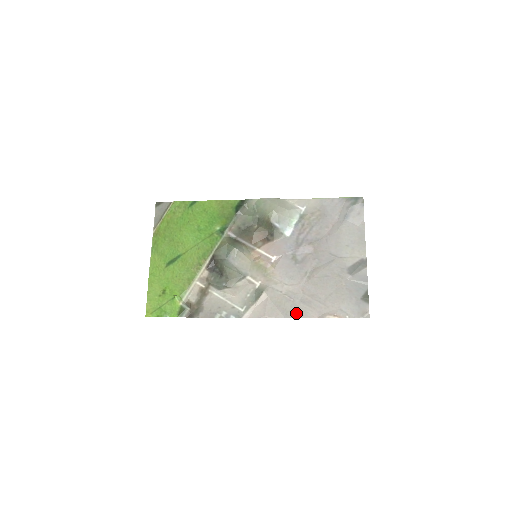
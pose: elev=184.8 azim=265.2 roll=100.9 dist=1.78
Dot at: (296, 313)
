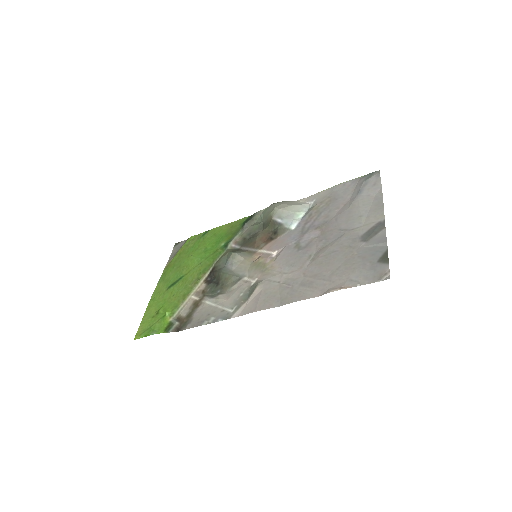
Dot at: (293, 298)
